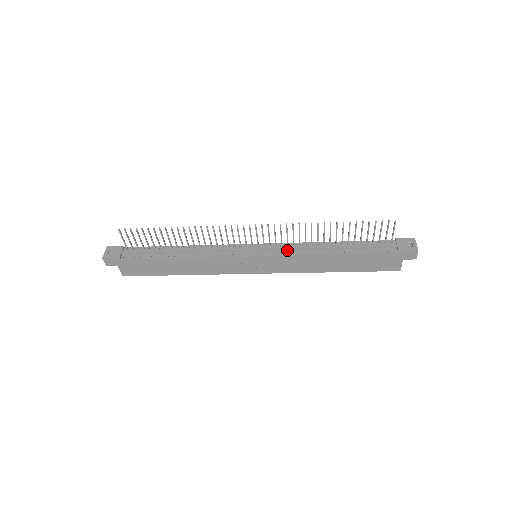
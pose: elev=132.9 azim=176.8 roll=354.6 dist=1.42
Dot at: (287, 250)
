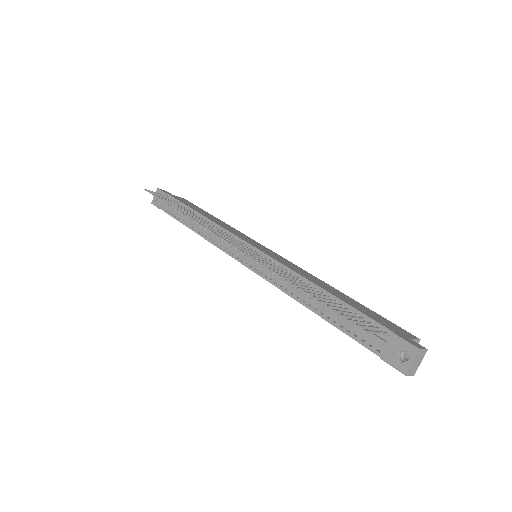
Dot at: (272, 273)
